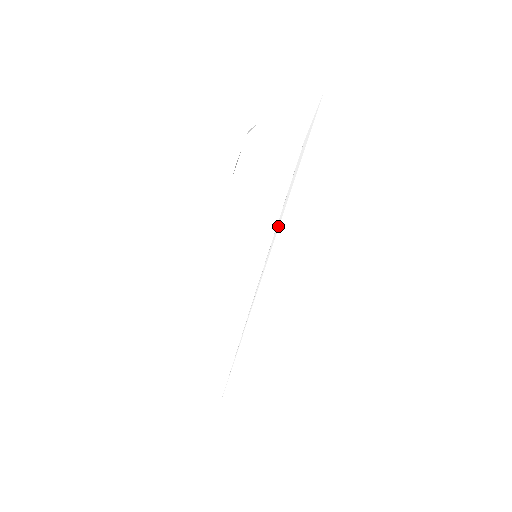
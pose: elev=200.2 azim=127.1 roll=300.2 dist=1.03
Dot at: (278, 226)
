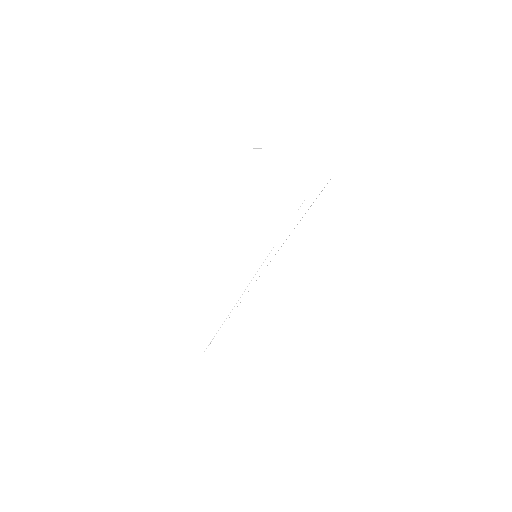
Dot at: occluded
